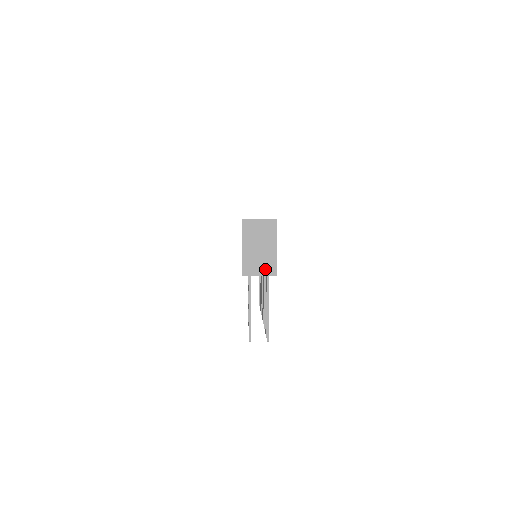
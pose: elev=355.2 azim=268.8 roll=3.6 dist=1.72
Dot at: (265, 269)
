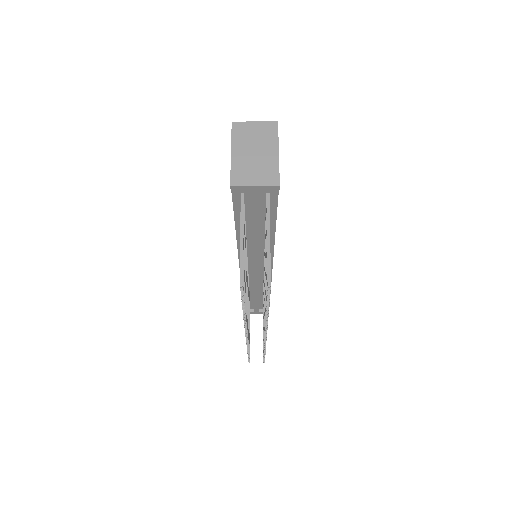
Dot at: (263, 177)
